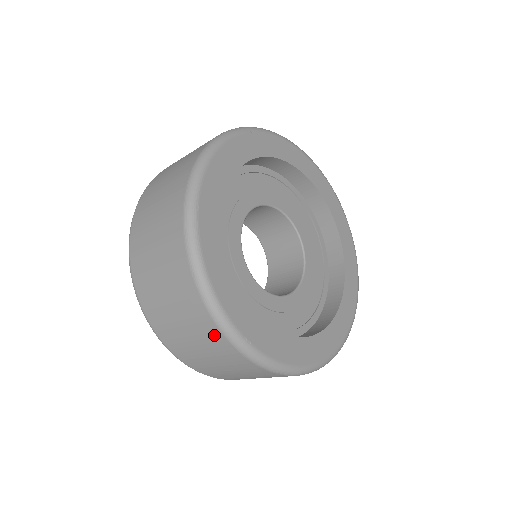
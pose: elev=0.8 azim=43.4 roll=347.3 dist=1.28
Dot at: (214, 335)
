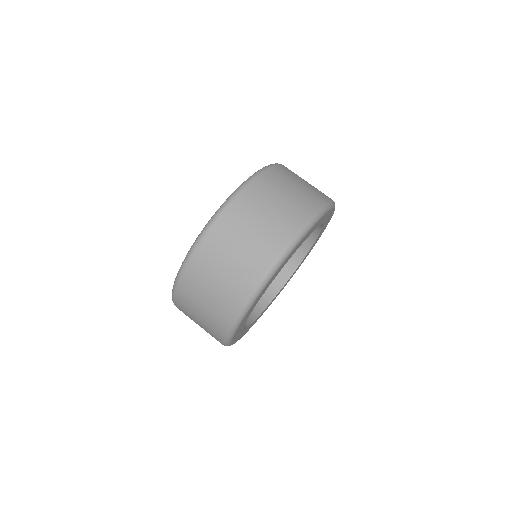
Dot at: (217, 334)
